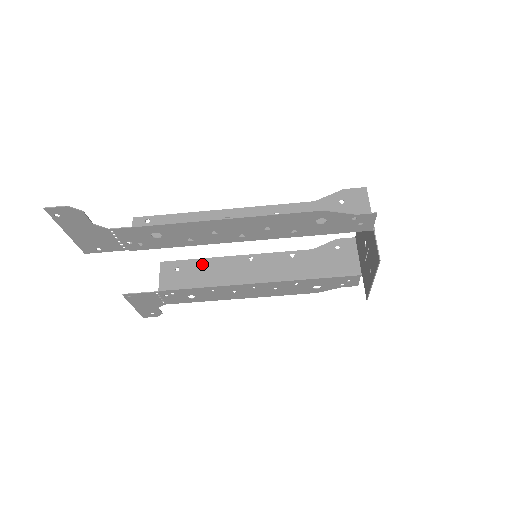
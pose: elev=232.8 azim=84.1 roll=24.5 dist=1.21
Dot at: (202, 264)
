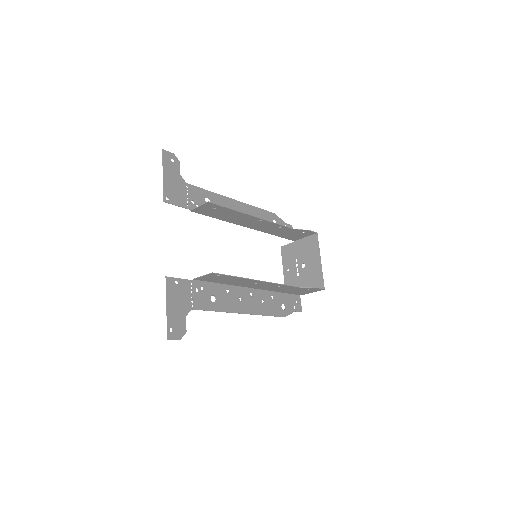
Dot at: (232, 213)
